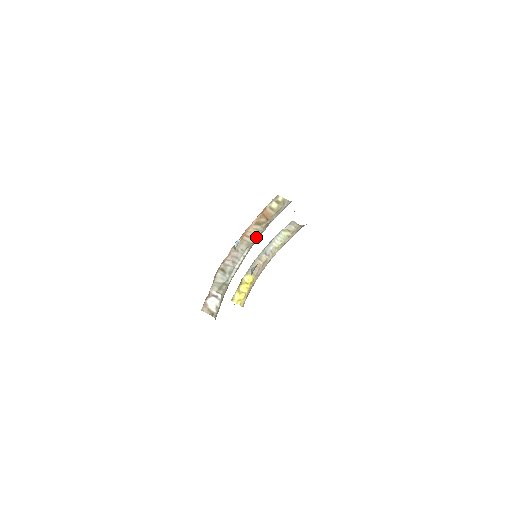
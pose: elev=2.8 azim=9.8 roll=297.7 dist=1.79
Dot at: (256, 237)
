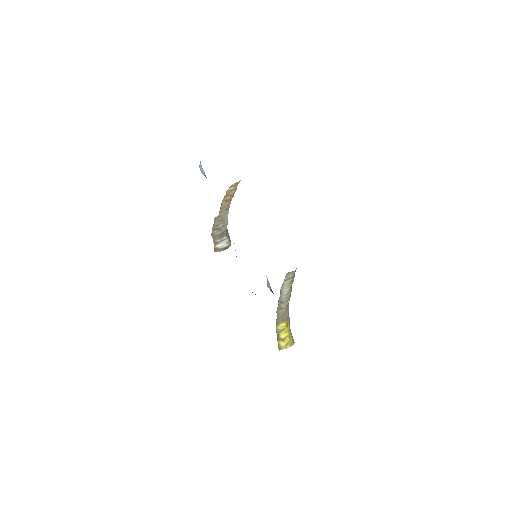
Dot at: (230, 203)
